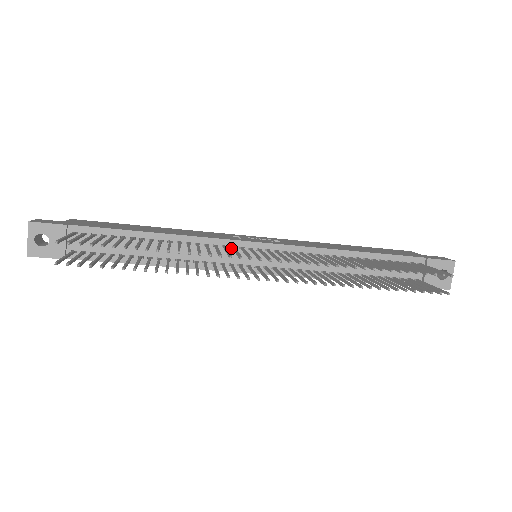
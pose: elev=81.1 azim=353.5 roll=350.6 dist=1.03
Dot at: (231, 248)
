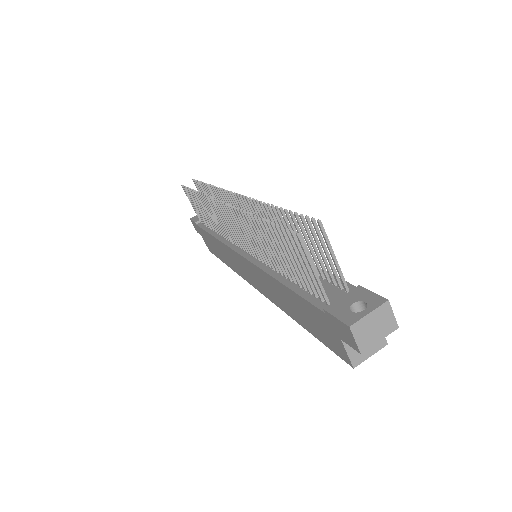
Dot at: occluded
